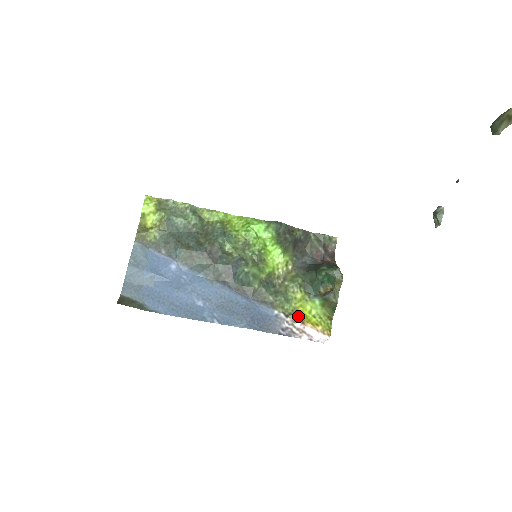
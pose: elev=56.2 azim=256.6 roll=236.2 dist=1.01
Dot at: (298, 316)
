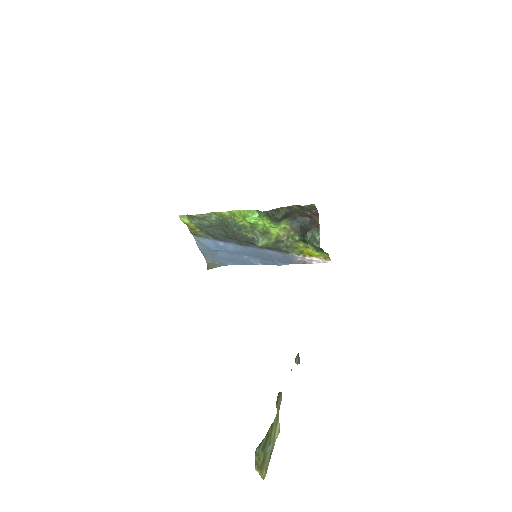
Dot at: (305, 254)
